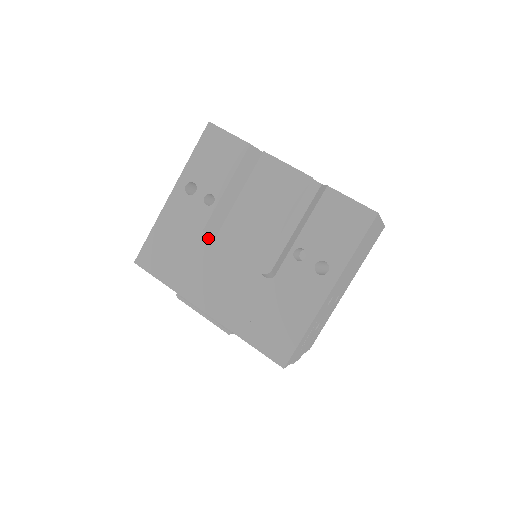
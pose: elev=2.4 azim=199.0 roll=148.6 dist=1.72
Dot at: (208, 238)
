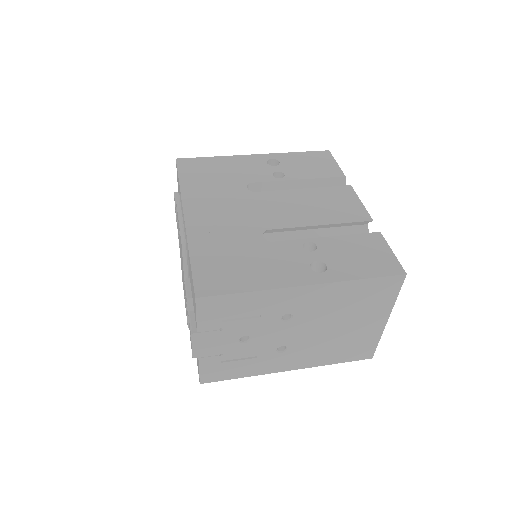
Dot at: occluded
